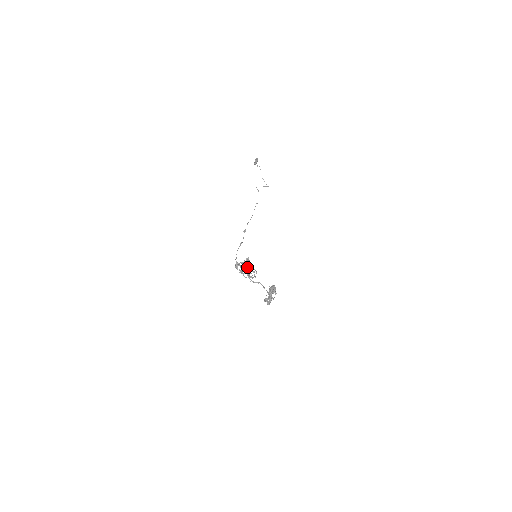
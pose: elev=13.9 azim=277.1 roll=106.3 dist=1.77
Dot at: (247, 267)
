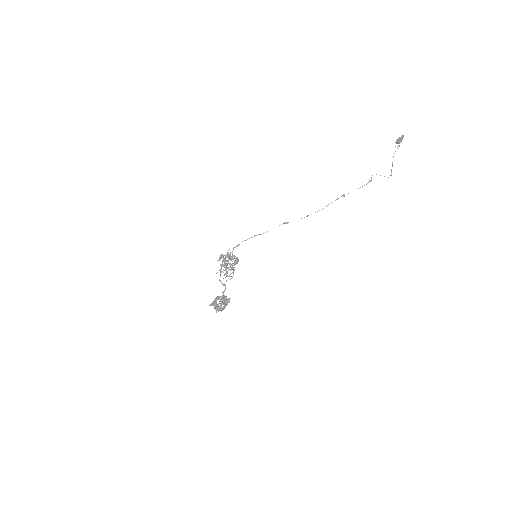
Dot at: (225, 263)
